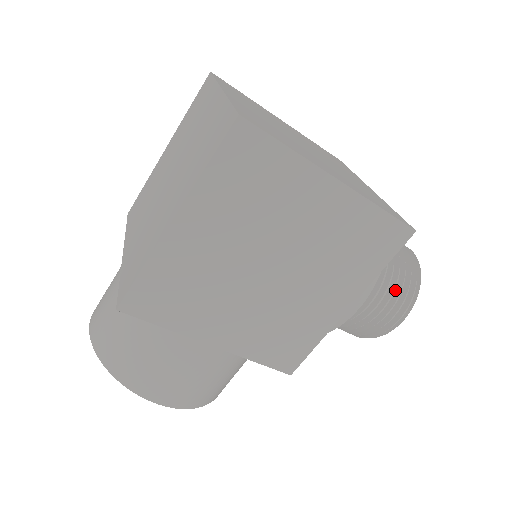
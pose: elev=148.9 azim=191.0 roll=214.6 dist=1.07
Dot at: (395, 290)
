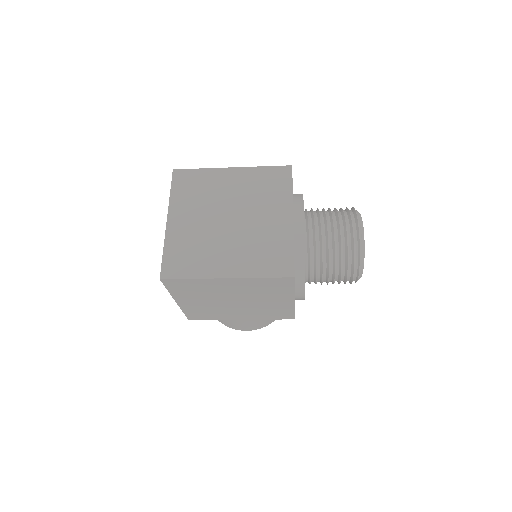
Dot at: (339, 269)
